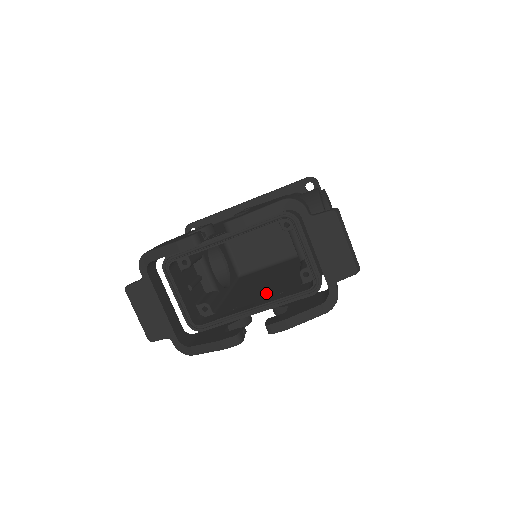
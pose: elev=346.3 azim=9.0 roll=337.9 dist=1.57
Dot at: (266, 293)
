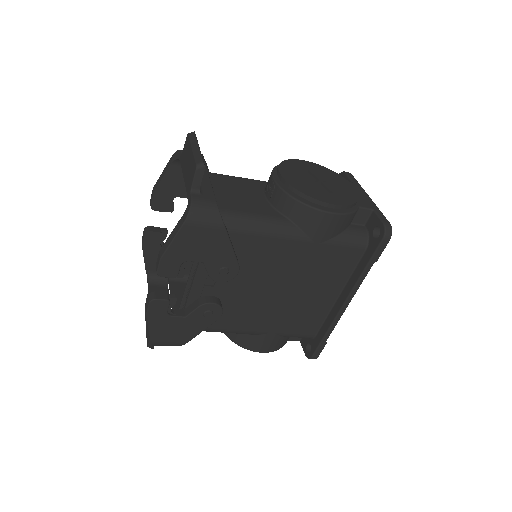
Dot at: occluded
